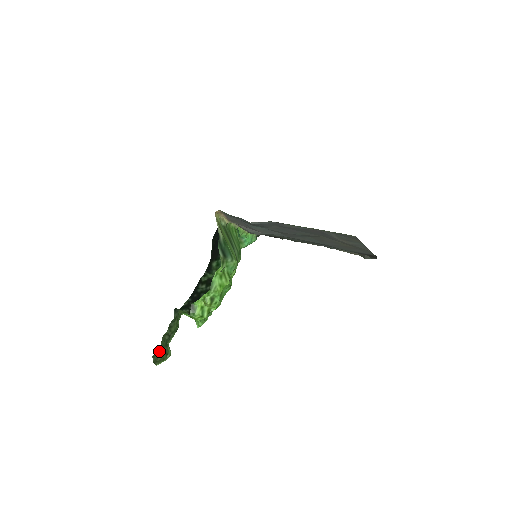
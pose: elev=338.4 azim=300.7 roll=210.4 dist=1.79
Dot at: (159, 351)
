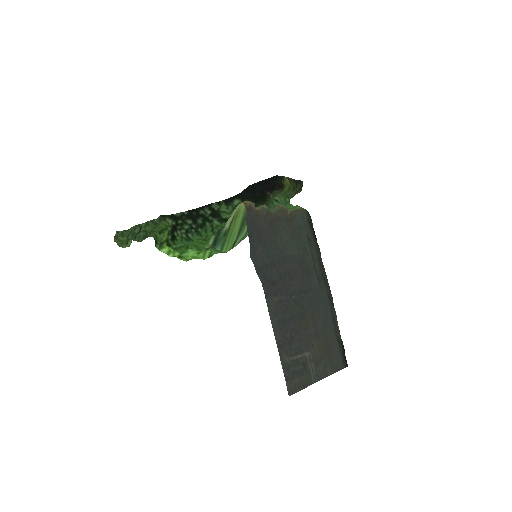
Dot at: (127, 231)
